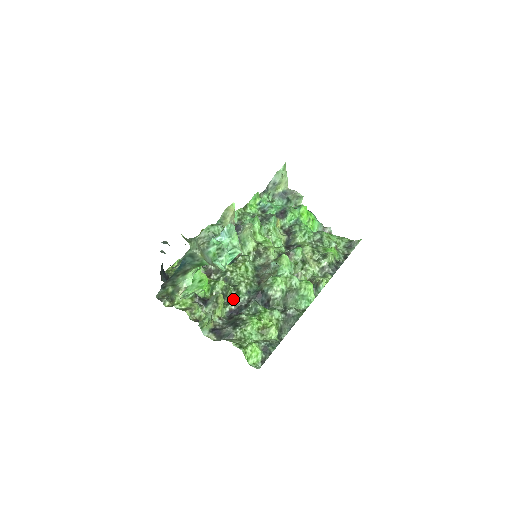
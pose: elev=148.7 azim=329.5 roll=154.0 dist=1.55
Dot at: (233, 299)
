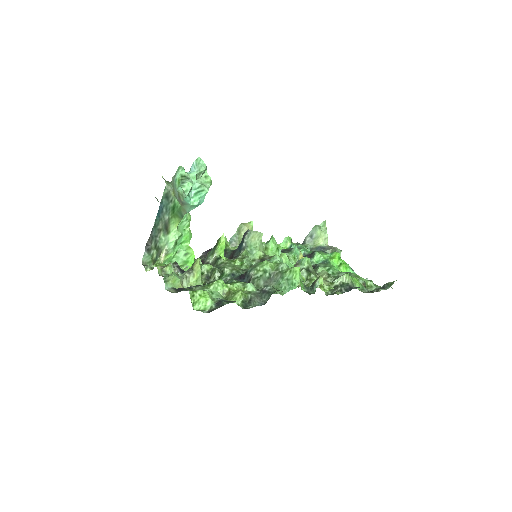
Dot at: (215, 279)
